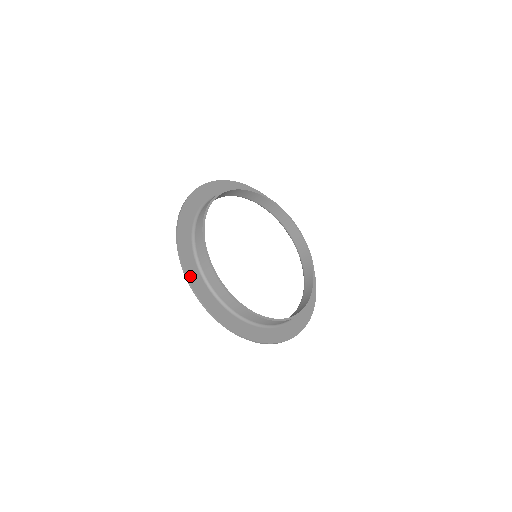
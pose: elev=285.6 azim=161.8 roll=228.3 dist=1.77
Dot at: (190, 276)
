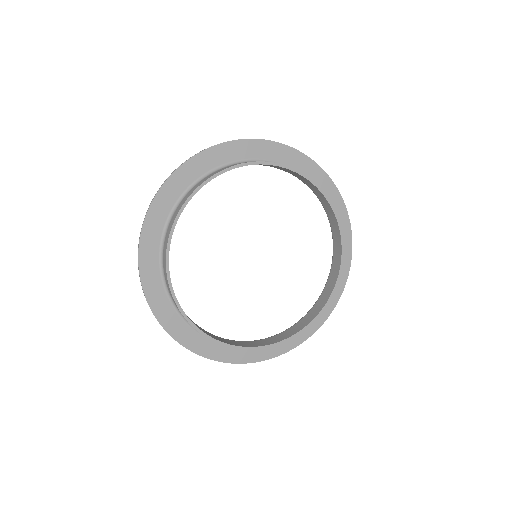
Dot at: (167, 326)
